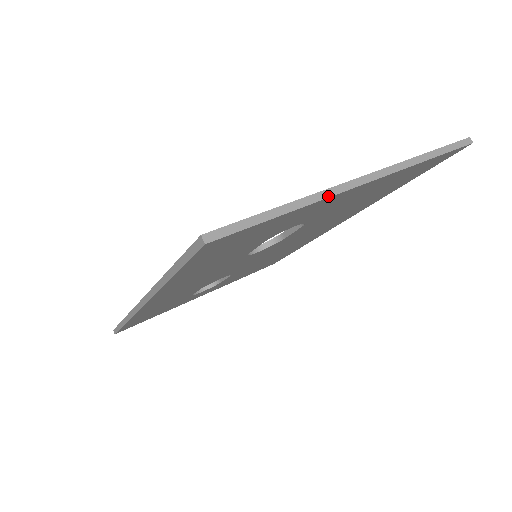
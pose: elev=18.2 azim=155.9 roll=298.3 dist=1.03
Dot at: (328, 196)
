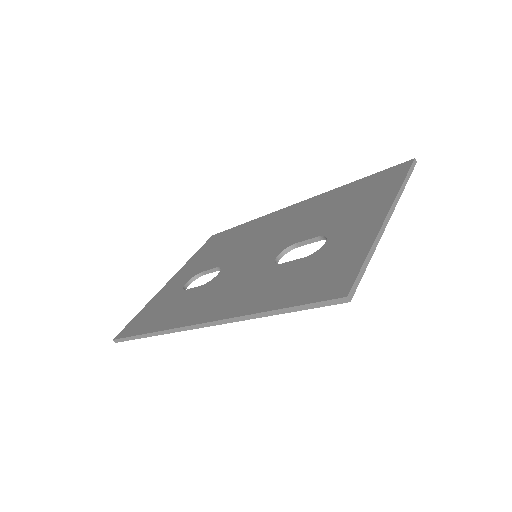
Dot at: (380, 237)
